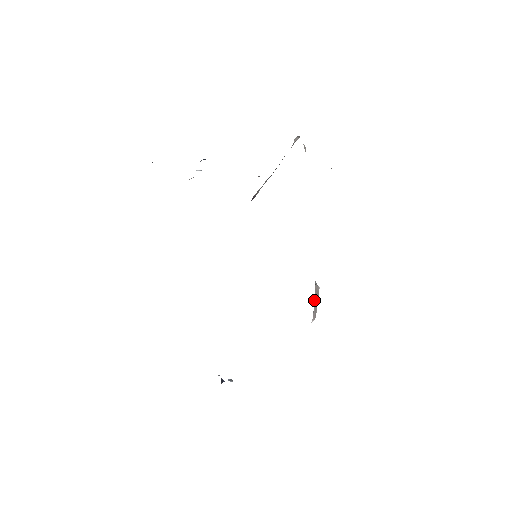
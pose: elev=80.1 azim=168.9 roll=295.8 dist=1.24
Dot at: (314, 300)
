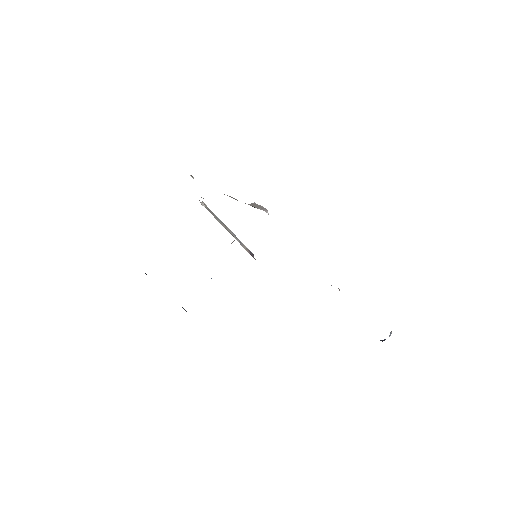
Dot at: (254, 207)
